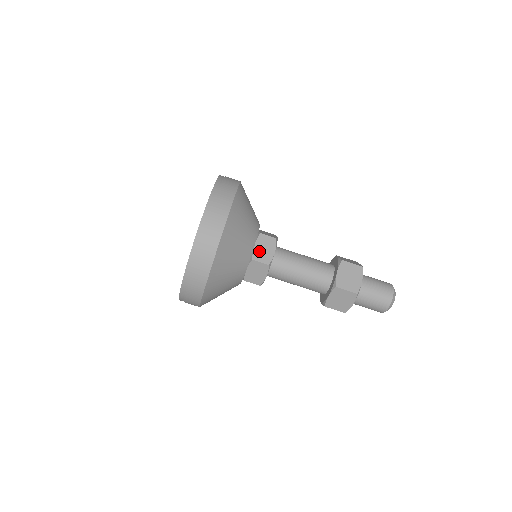
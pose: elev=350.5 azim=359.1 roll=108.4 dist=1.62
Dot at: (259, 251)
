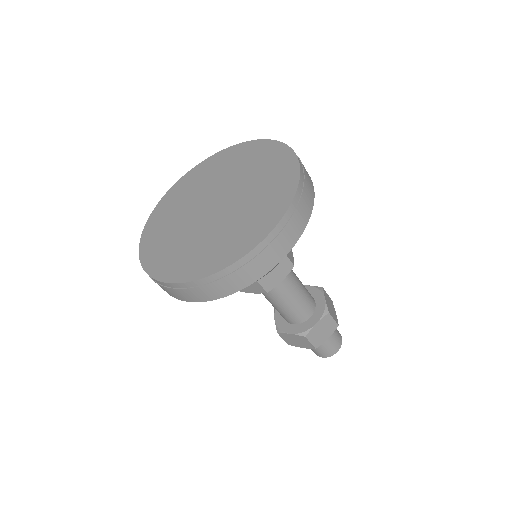
Dot at: occluded
